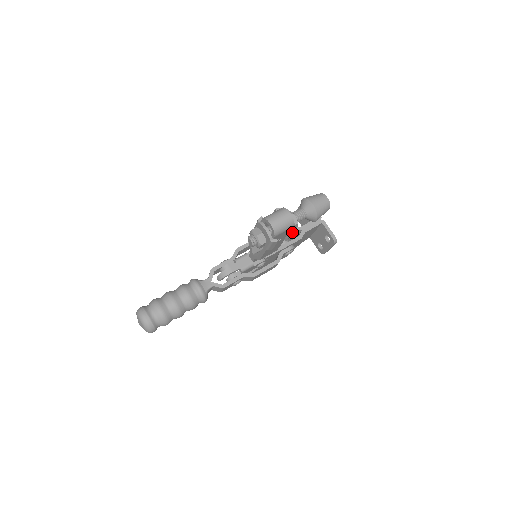
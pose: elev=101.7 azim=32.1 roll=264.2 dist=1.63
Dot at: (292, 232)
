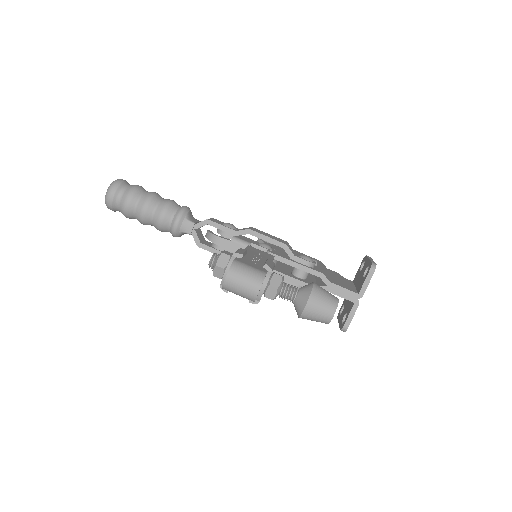
Dot at: (251, 302)
